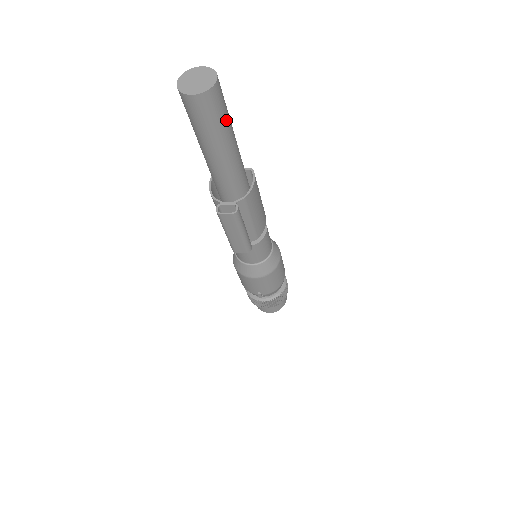
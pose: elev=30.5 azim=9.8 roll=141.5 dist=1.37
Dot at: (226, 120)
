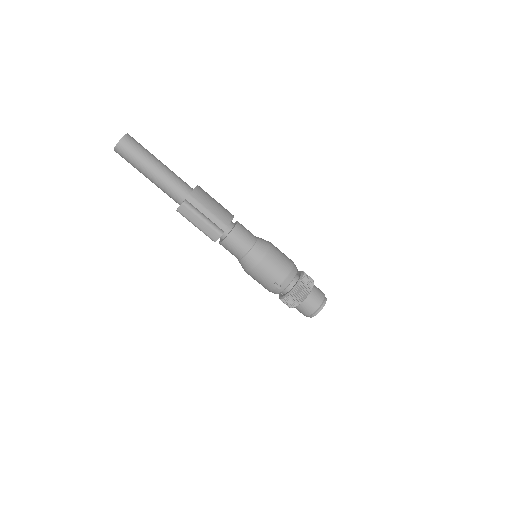
Dot at: (145, 152)
